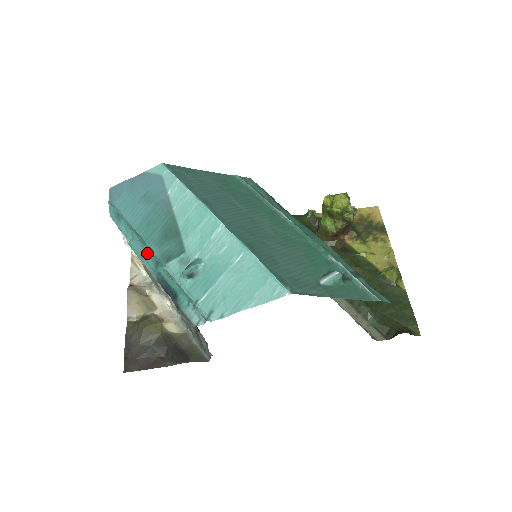
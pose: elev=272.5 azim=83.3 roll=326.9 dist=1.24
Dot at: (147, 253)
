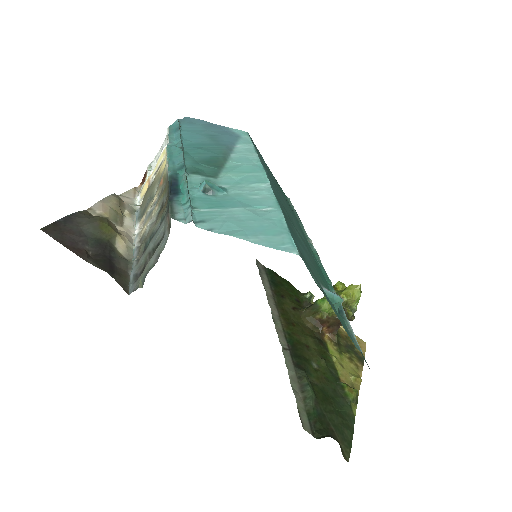
Dot at: (180, 157)
